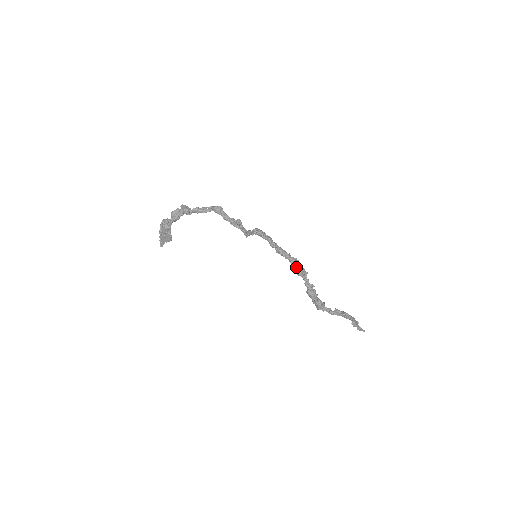
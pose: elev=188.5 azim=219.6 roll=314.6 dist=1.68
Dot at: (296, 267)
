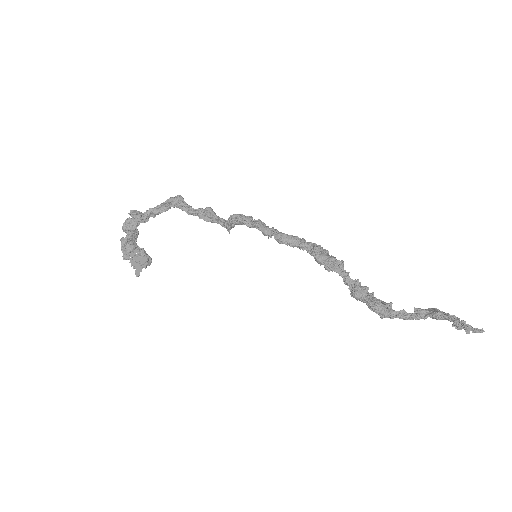
Dot at: (317, 259)
